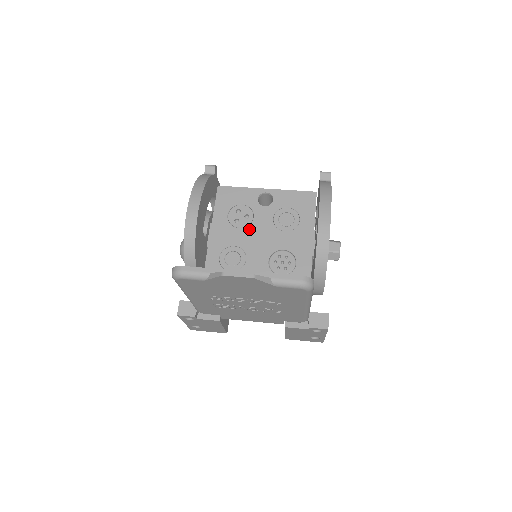
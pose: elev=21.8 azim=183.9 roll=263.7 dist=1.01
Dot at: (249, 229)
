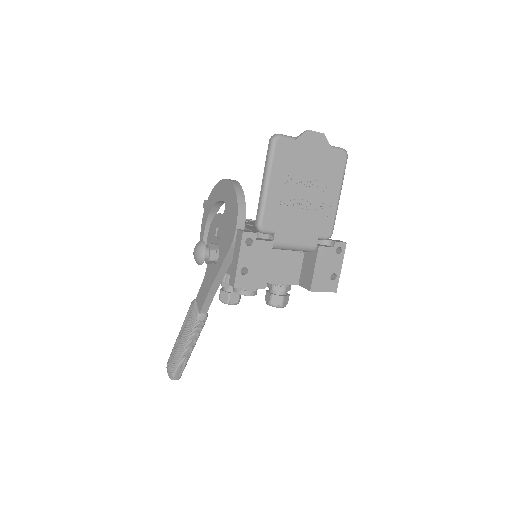
Dot at: (254, 223)
